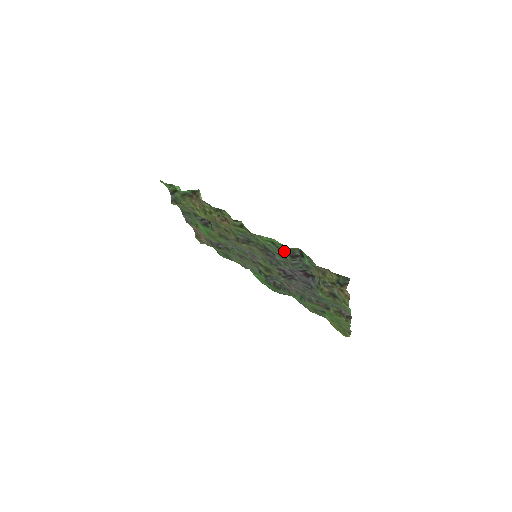
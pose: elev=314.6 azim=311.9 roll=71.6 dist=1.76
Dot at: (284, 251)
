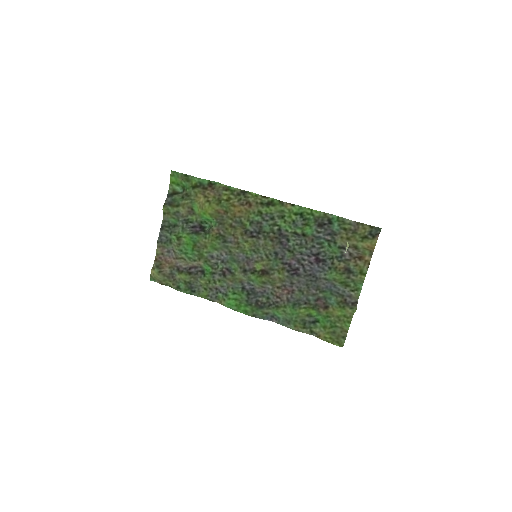
Dot at: (311, 222)
